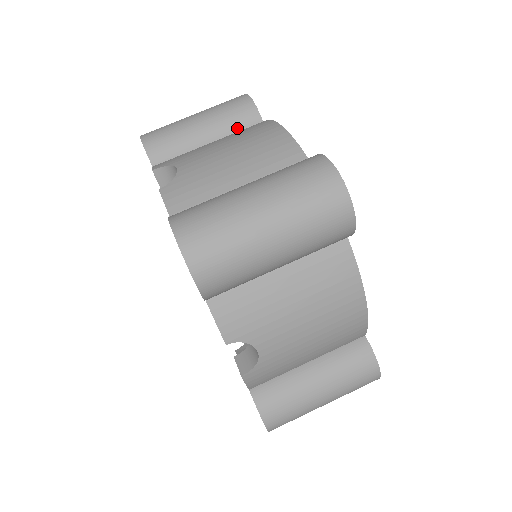
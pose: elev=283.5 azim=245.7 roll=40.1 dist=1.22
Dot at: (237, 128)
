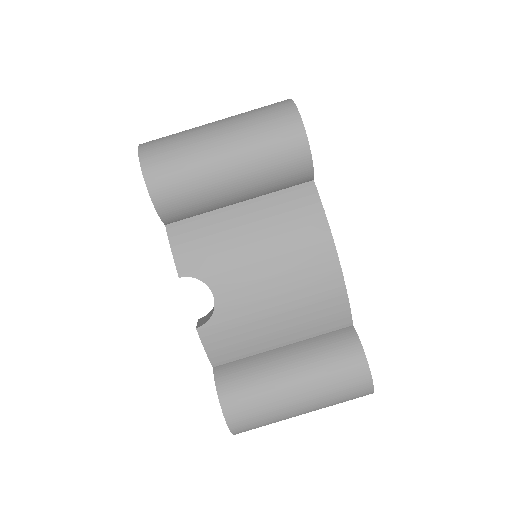
Dot at: occluded
